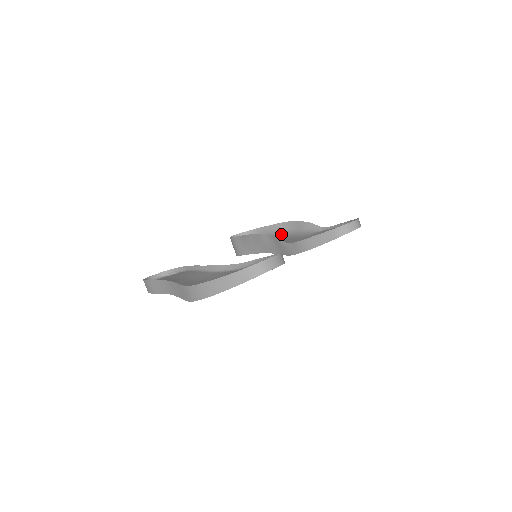
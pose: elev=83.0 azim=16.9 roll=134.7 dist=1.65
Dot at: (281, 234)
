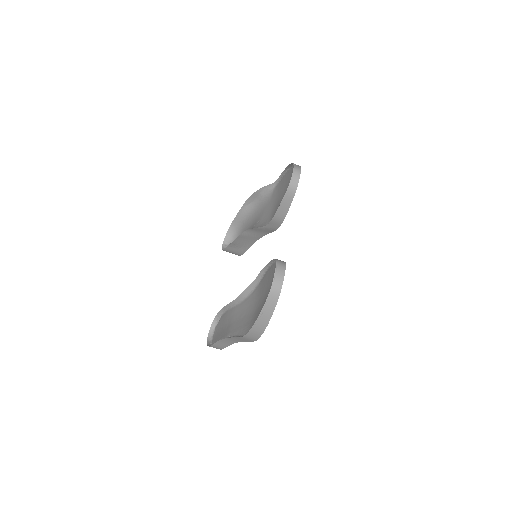
Dot at: (251, 213)
